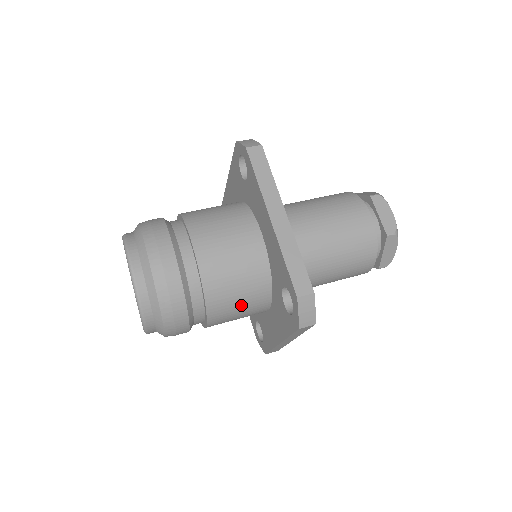
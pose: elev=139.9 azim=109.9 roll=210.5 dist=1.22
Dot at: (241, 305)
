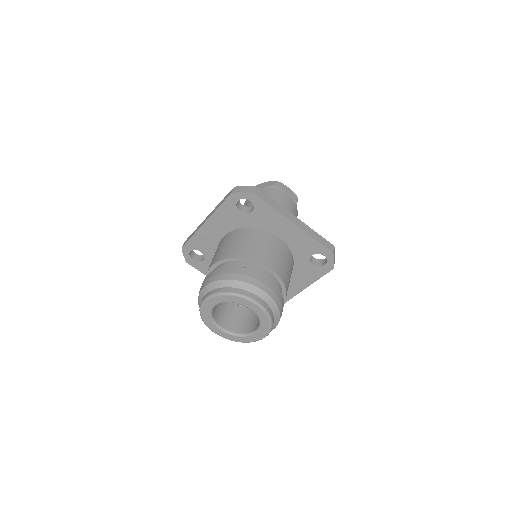
Dot at: occluded
